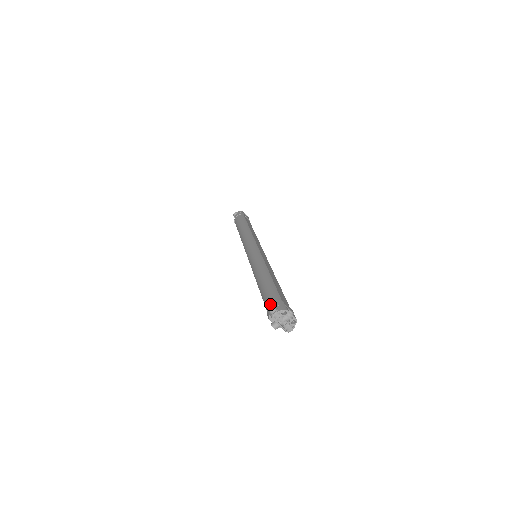
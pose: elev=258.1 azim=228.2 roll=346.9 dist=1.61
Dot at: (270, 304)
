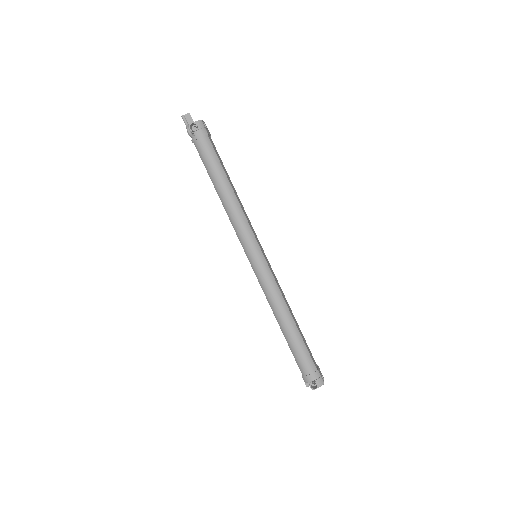
Dot at: (307, 372)
